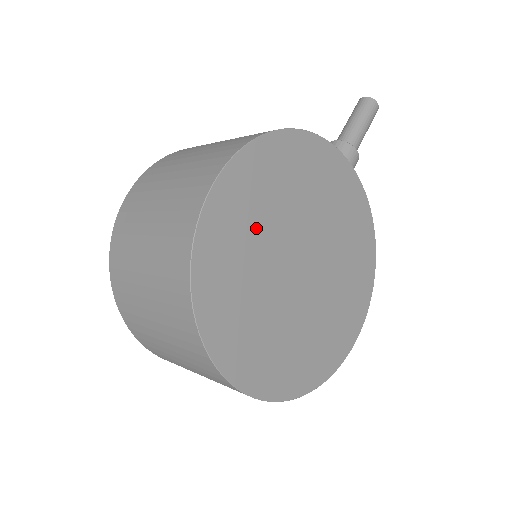
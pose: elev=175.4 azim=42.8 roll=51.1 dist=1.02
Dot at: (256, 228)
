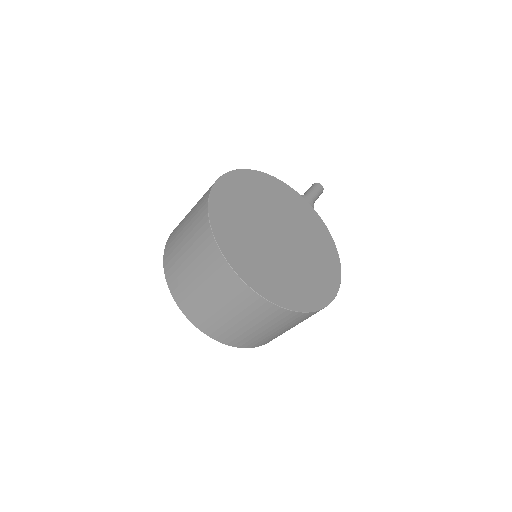
Dot at: (246, 205)
